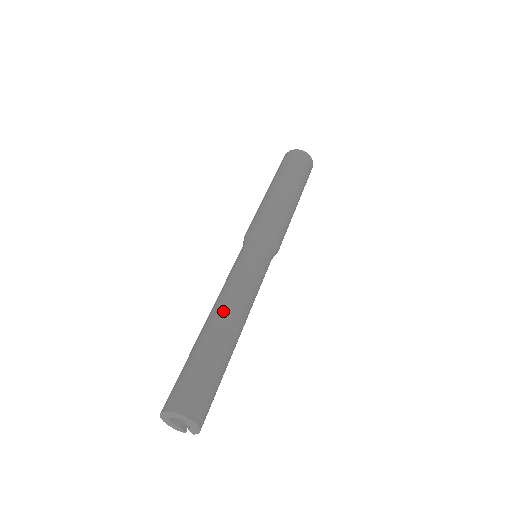
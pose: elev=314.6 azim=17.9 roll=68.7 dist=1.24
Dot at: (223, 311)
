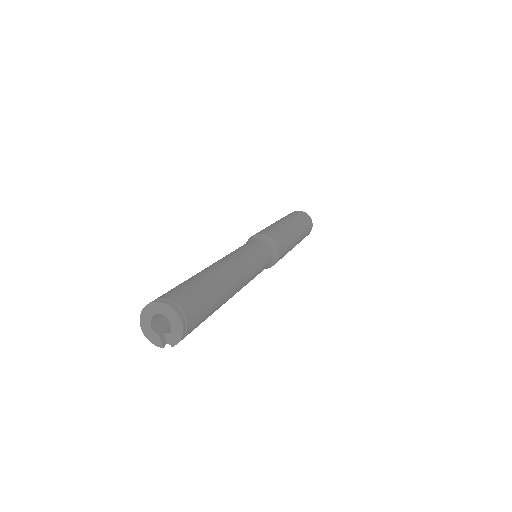
Dot at: (222, 263)
